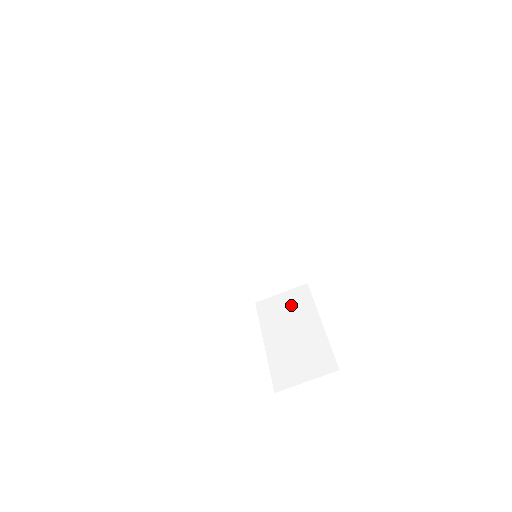
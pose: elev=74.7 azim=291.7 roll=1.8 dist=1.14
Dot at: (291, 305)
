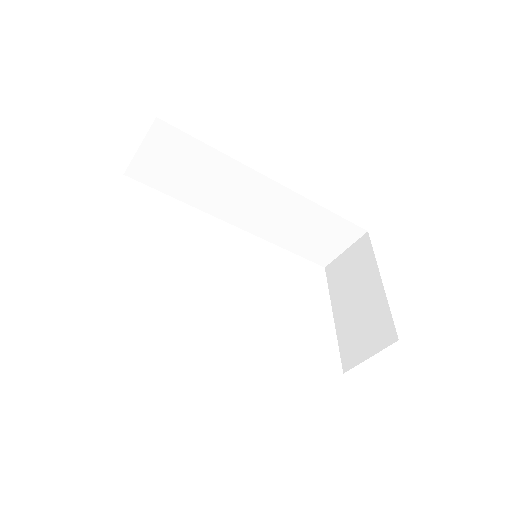
Dot at: (354, 264)
